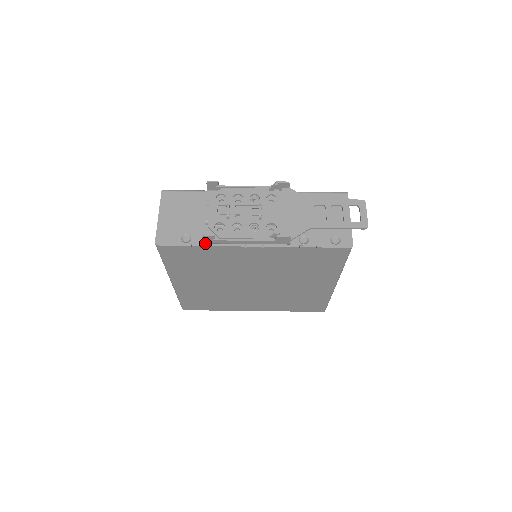
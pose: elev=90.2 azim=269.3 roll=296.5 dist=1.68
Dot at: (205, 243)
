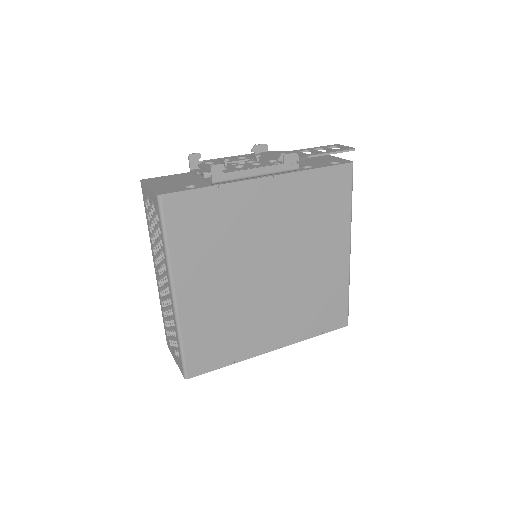
Dot at: (213, 184)
